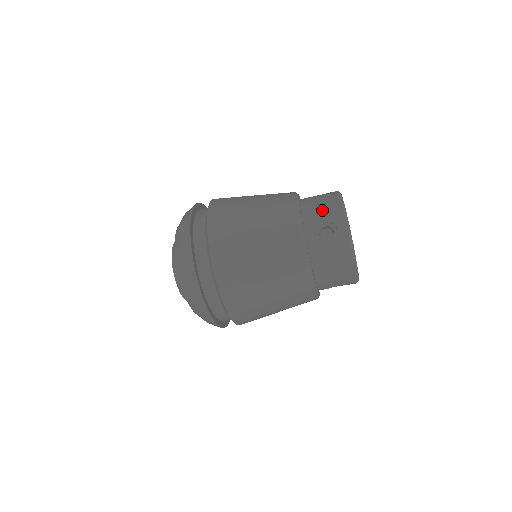
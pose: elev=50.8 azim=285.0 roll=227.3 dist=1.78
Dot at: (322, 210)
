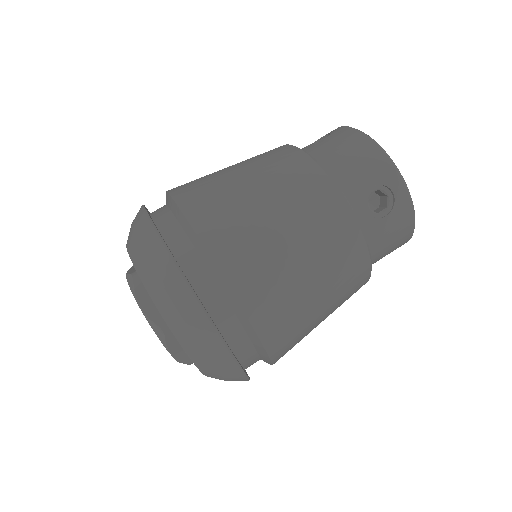
Dot at: occluded
